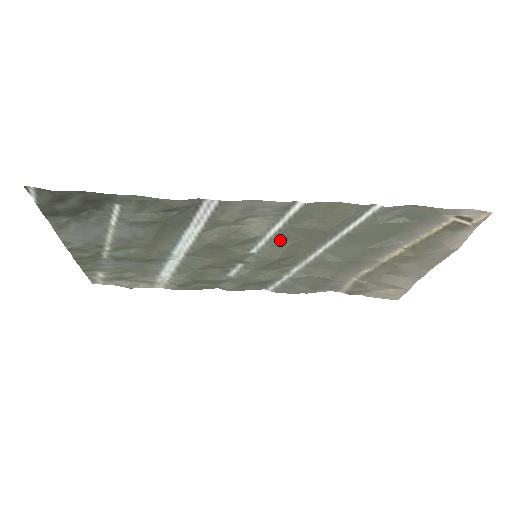
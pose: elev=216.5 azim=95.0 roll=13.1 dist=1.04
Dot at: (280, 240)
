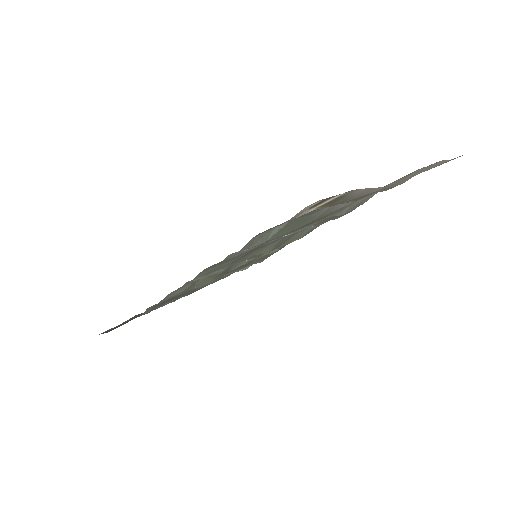
Dot at: occluded
